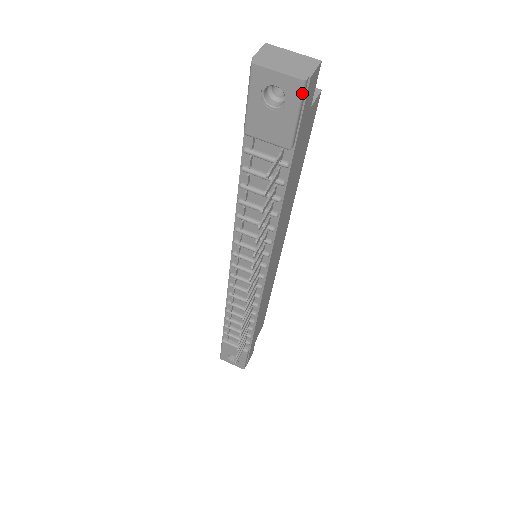
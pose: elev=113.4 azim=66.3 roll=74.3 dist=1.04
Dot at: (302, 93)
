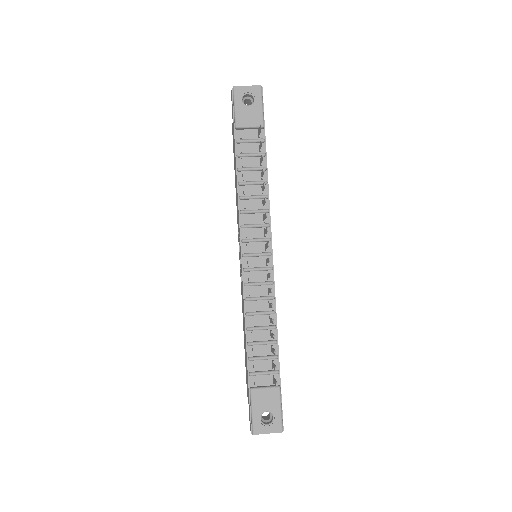
Dot at: (262, 92)
